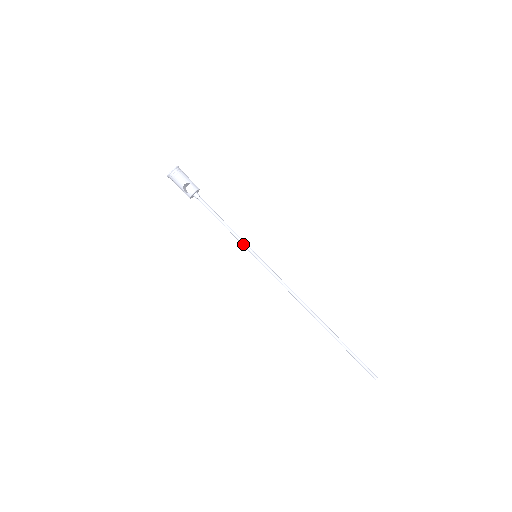
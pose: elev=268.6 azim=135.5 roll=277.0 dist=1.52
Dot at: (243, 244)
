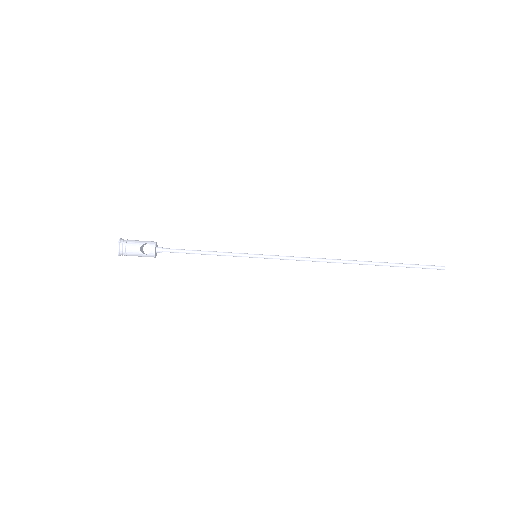
Dot at: (236, 255)
